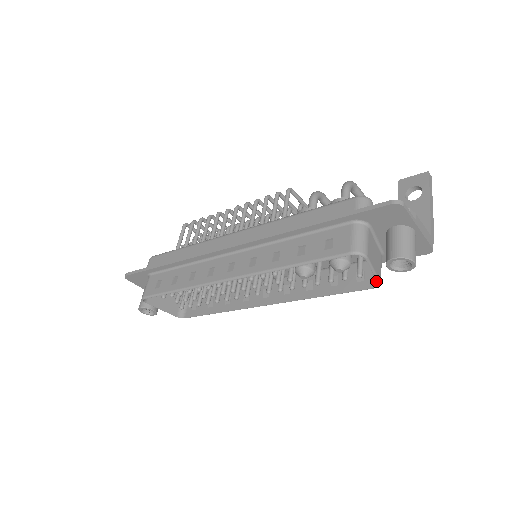
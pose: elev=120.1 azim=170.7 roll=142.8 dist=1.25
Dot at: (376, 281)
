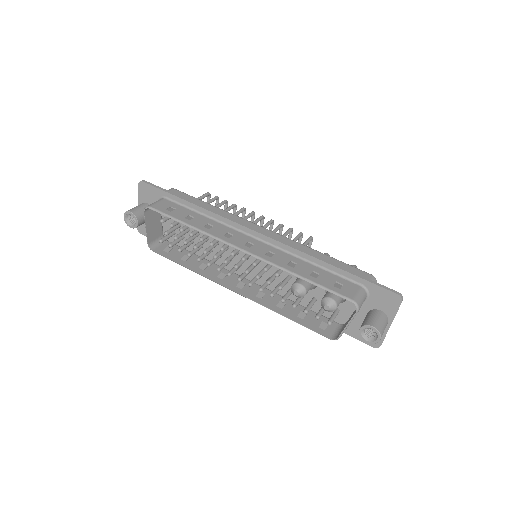
Dot at: (334, 336)
